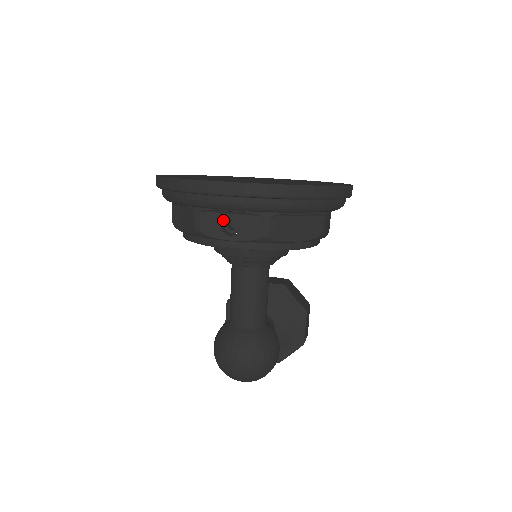
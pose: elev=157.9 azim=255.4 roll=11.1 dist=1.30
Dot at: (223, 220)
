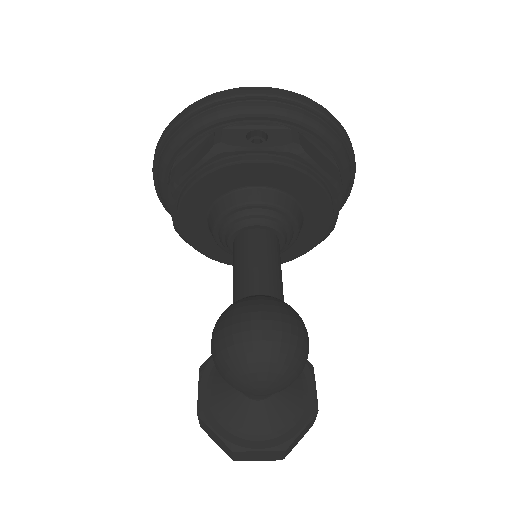
Dot at: (246, 138)
